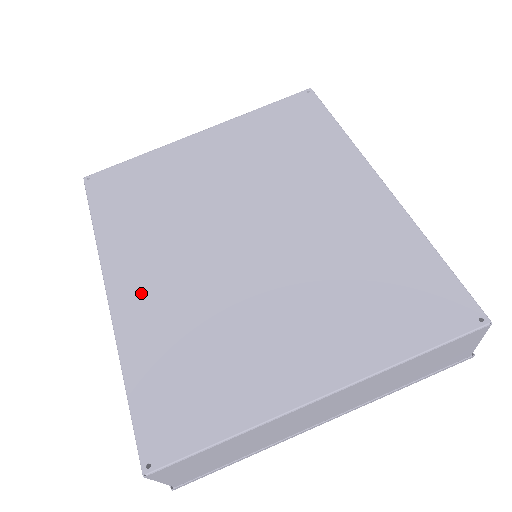
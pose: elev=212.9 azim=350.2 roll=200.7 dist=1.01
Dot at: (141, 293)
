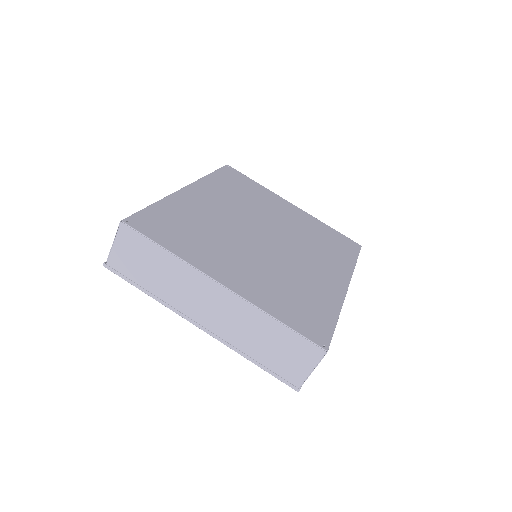
Dot at: (199, 200)
